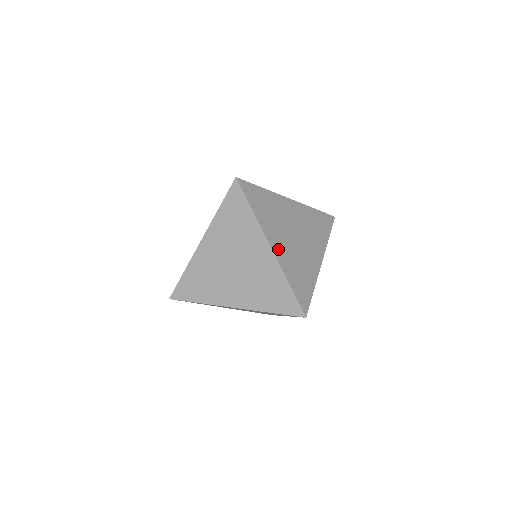
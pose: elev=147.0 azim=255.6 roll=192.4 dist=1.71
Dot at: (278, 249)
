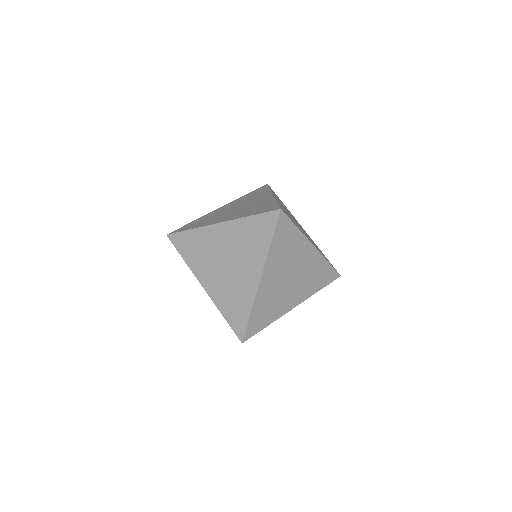
Dot at: occluded
